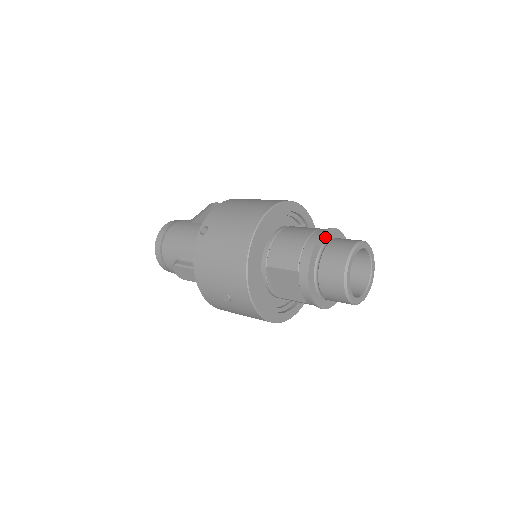
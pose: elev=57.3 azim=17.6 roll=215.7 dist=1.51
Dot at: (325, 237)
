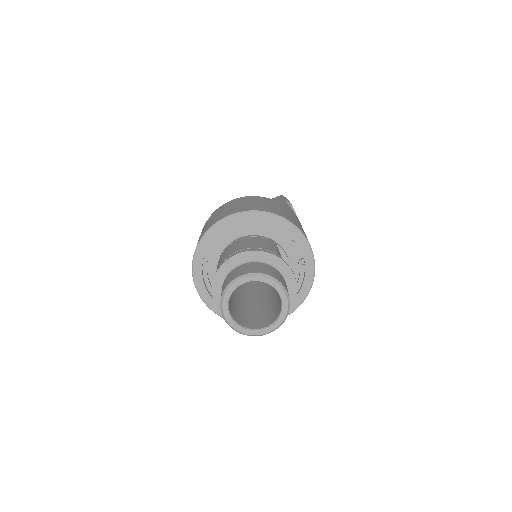
Dot at: (246, 257)
